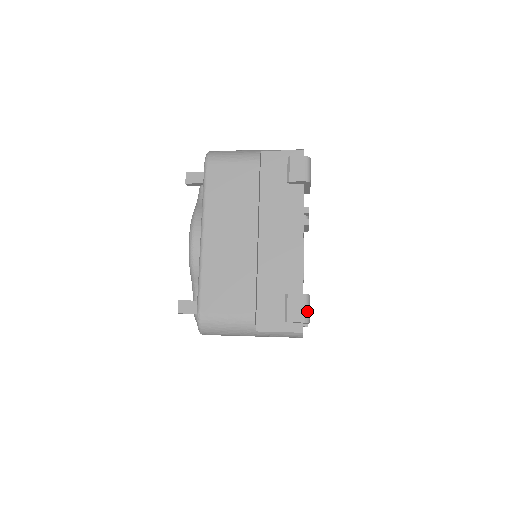
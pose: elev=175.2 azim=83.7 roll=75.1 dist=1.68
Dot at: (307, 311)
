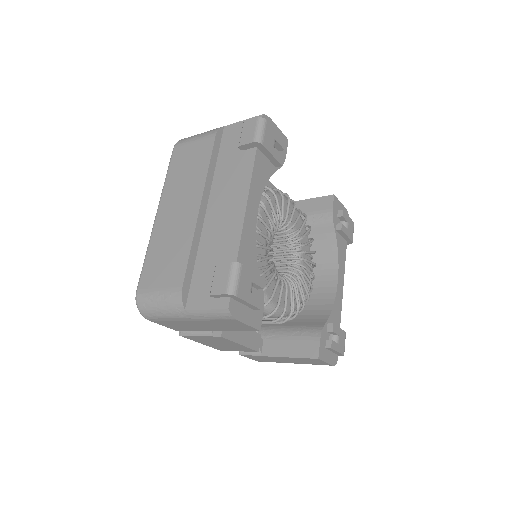
Dot at: (233, 281)
